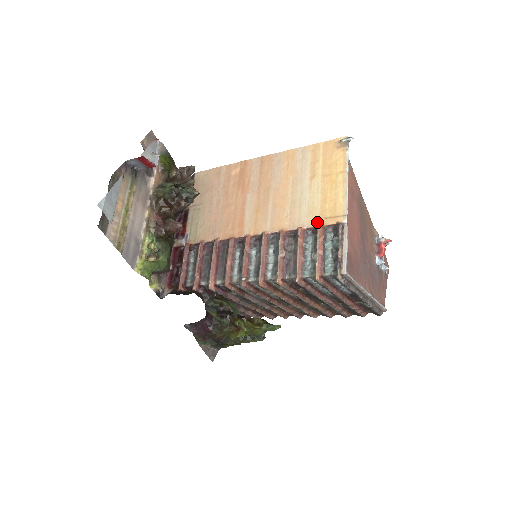
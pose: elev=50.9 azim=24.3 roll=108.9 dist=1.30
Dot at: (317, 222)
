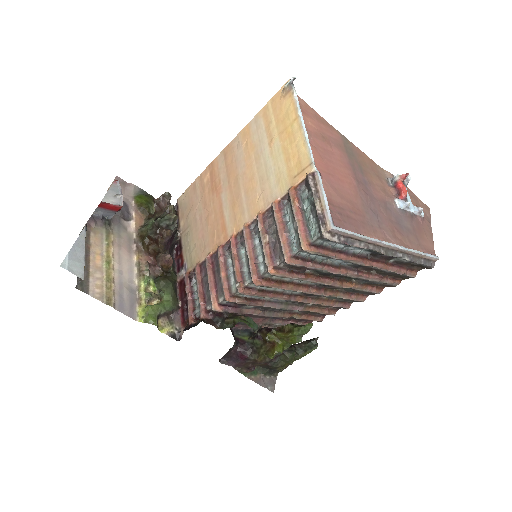
Dot at: (287, 186)
